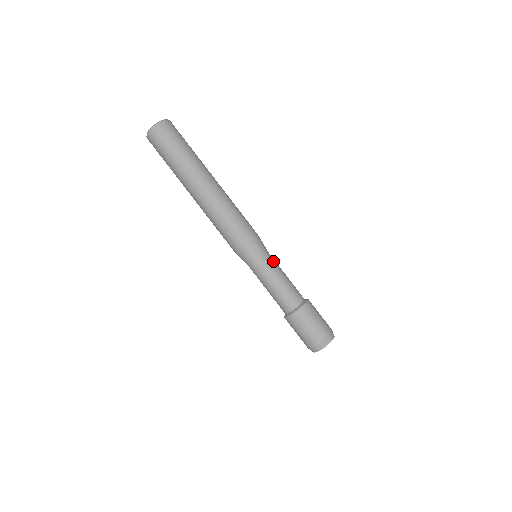
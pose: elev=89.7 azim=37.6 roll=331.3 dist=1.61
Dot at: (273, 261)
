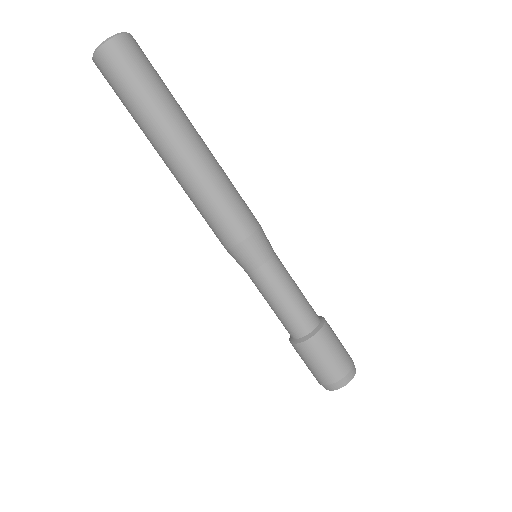
Dot at: (278, 269)
